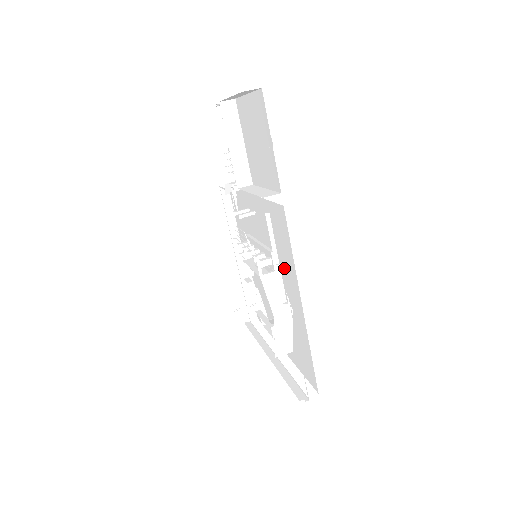
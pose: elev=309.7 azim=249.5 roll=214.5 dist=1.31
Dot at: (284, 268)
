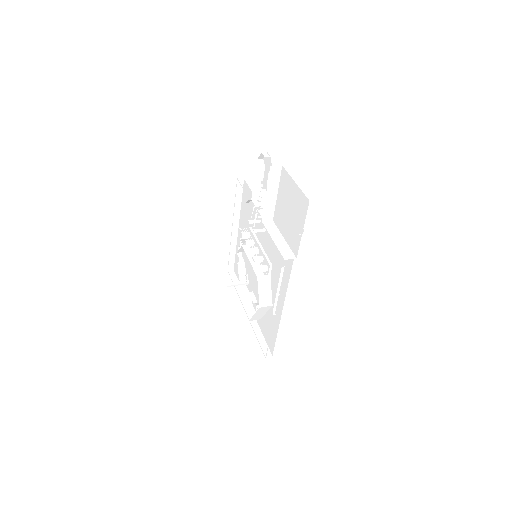
Dot at: (277, 281)
